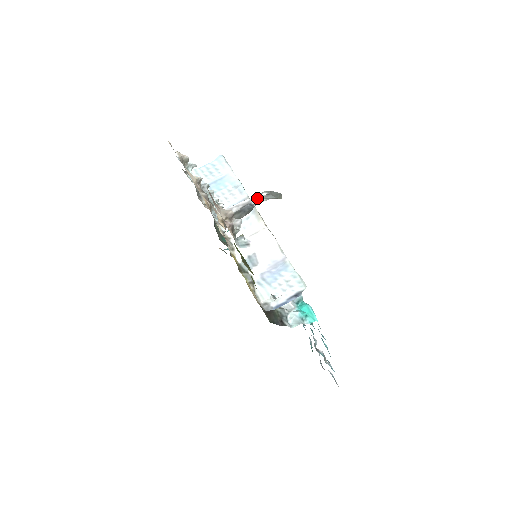
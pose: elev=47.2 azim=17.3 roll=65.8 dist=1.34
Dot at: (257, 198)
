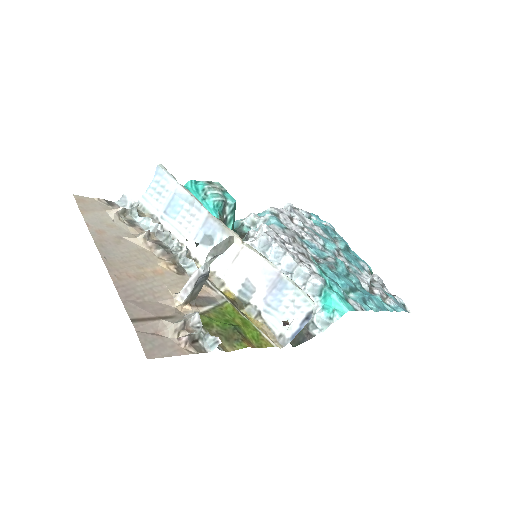
Dot at: (205, 263)
